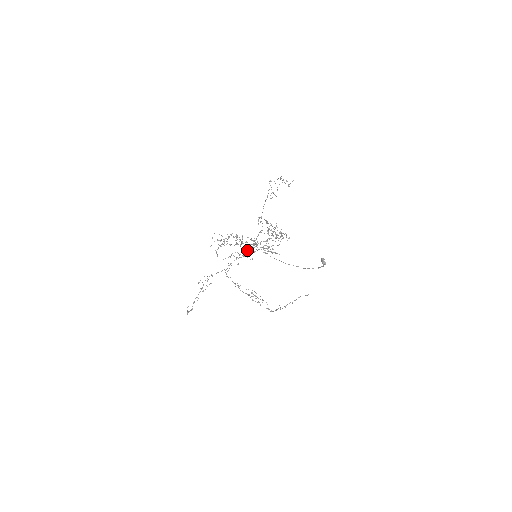
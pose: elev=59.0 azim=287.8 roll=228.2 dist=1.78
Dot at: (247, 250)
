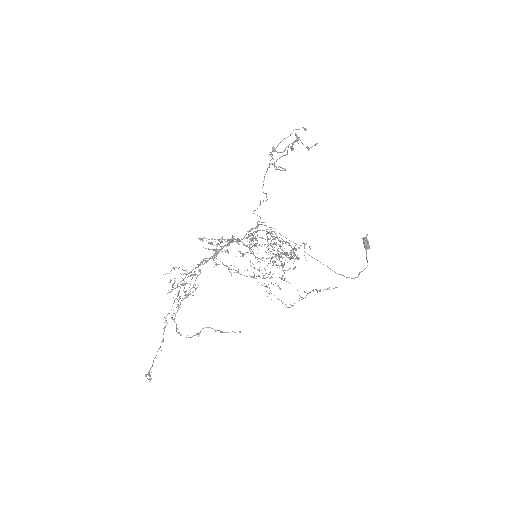
Dot at: (242, 239)
